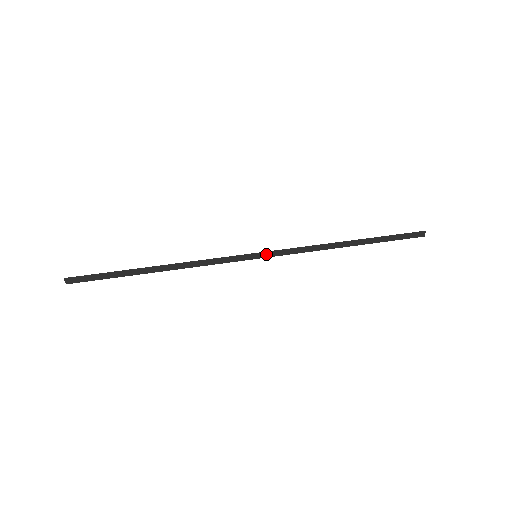
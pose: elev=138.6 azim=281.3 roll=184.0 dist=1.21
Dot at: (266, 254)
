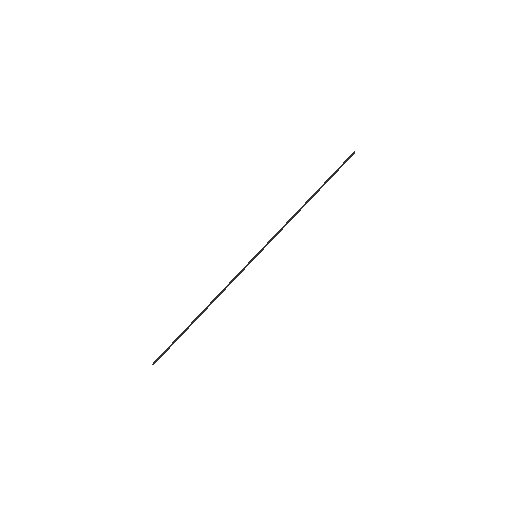
Dot at: (261, 250)
